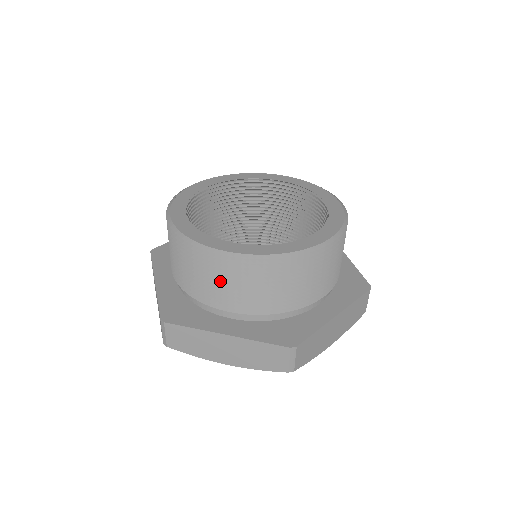
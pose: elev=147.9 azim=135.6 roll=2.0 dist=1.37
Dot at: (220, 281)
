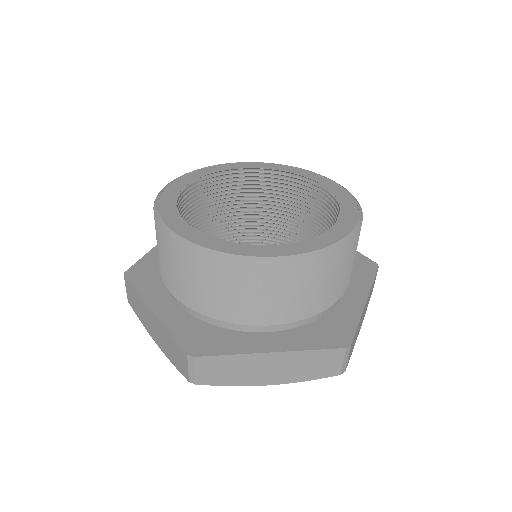
Dot at: (166, 256)
